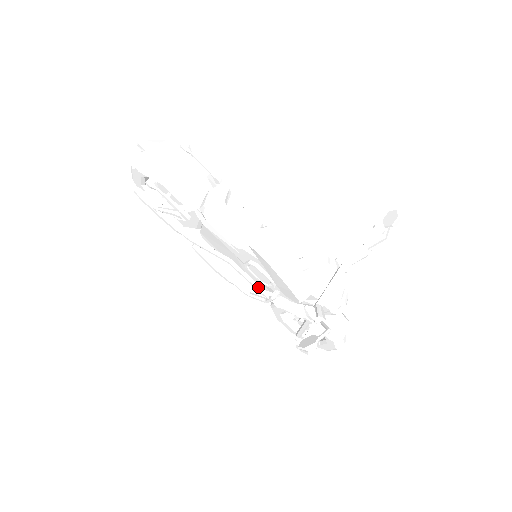
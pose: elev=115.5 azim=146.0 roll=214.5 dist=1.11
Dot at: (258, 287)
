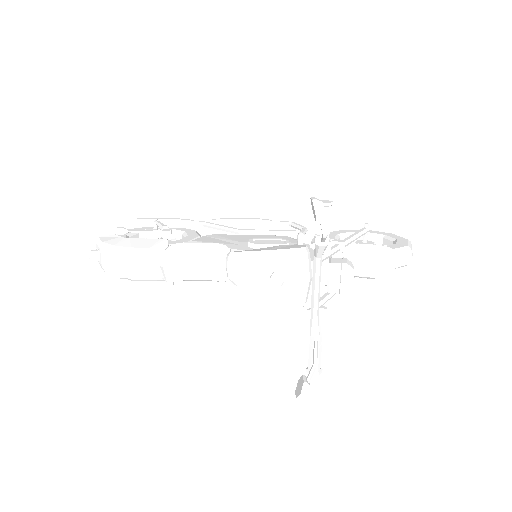
Dot at: occluded
